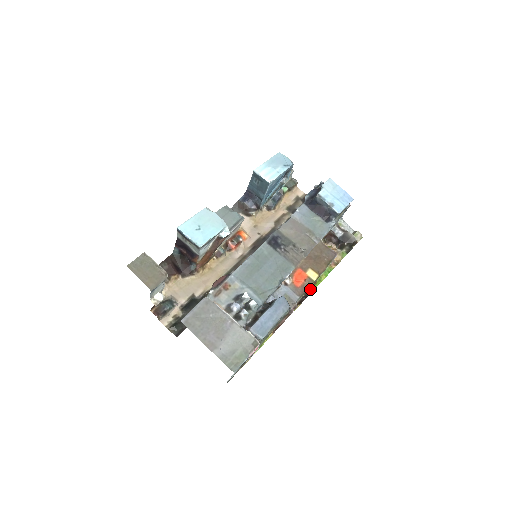
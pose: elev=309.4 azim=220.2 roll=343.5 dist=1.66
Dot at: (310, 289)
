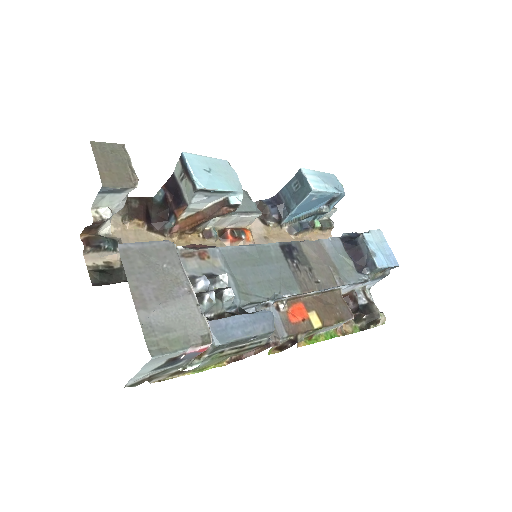
Dot at: (300, 342)
